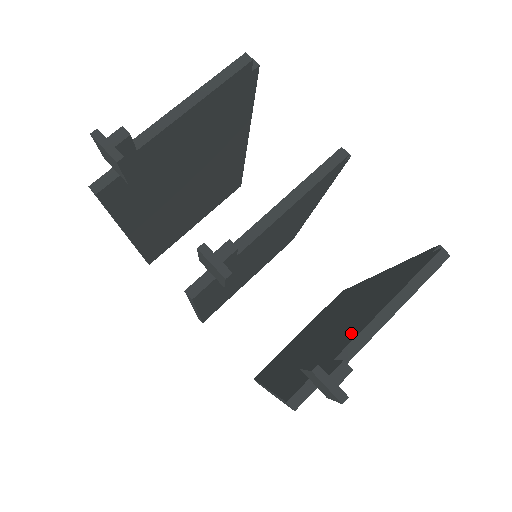
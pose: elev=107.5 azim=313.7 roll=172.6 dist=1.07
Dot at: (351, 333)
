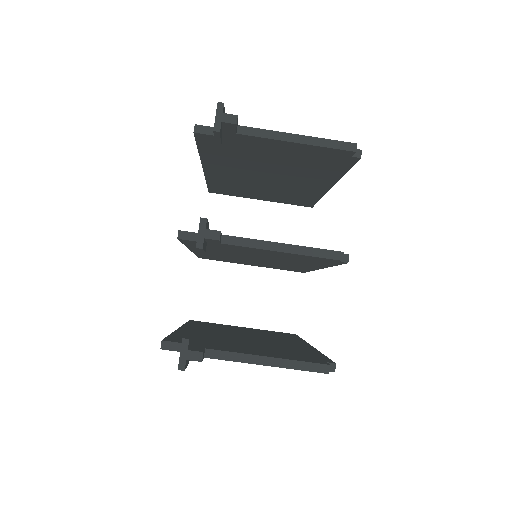
Dot at: (234, 349)
